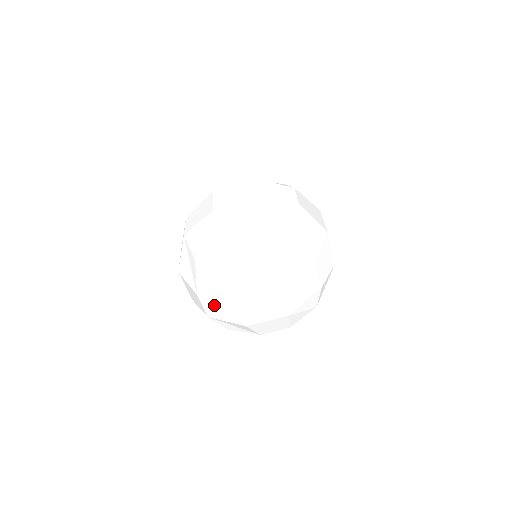
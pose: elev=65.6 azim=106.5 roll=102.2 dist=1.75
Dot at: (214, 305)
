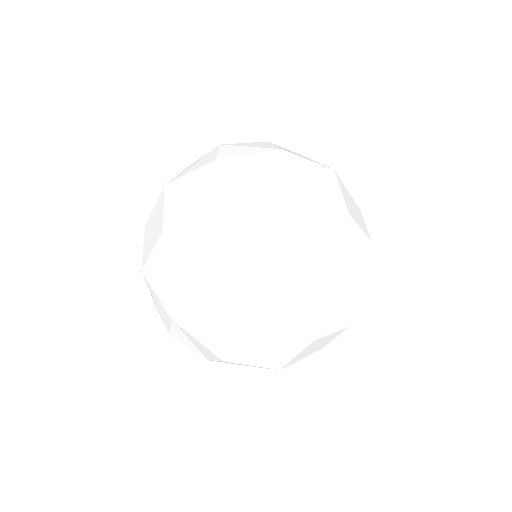
Dot at: (204, 318)
